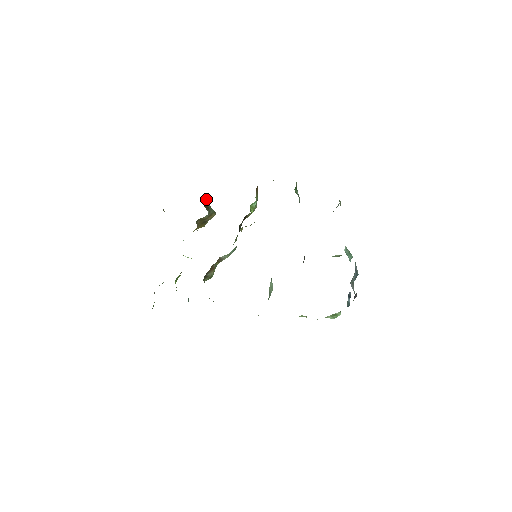
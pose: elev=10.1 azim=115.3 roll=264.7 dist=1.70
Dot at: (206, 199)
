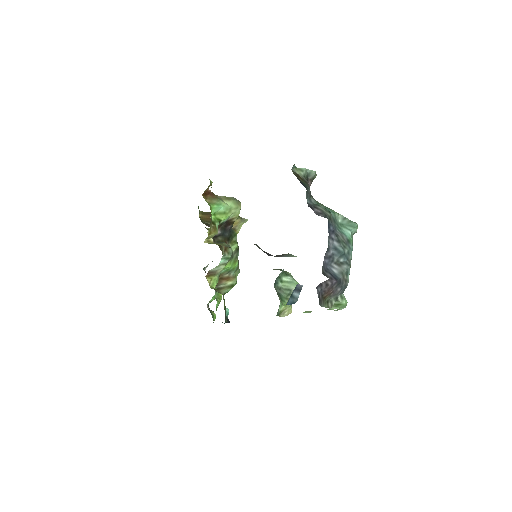
Dot at: (209, 213)
